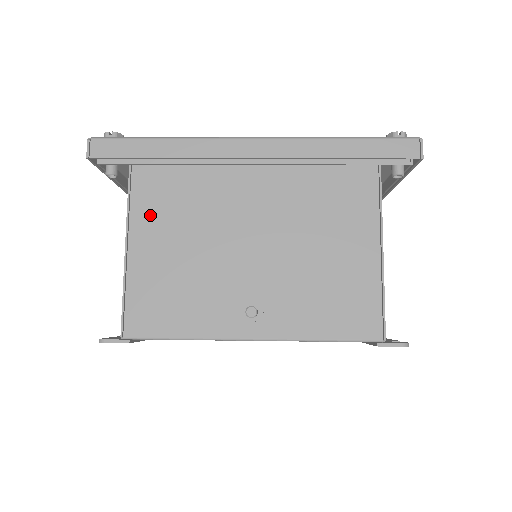
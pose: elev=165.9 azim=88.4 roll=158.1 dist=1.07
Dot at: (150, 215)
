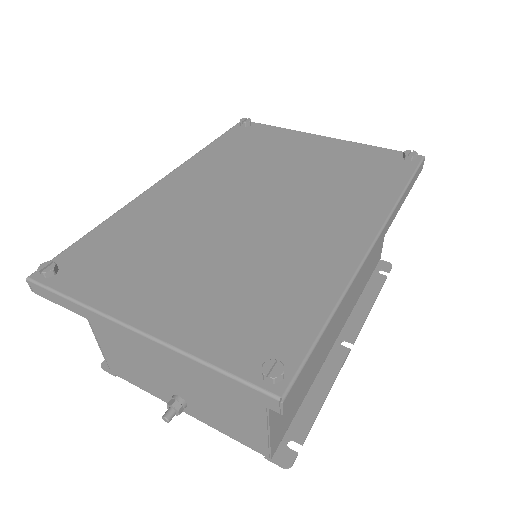
Dot at: occluded
